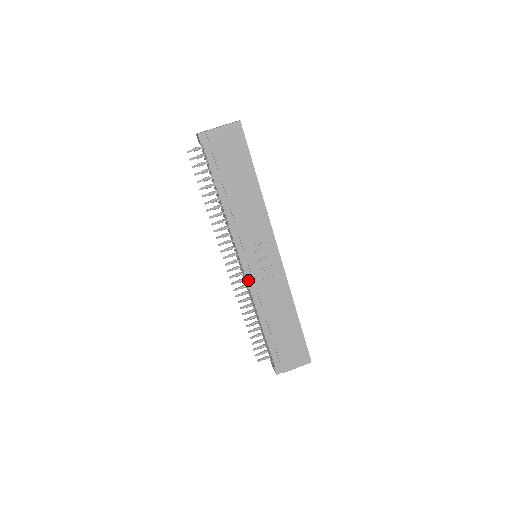
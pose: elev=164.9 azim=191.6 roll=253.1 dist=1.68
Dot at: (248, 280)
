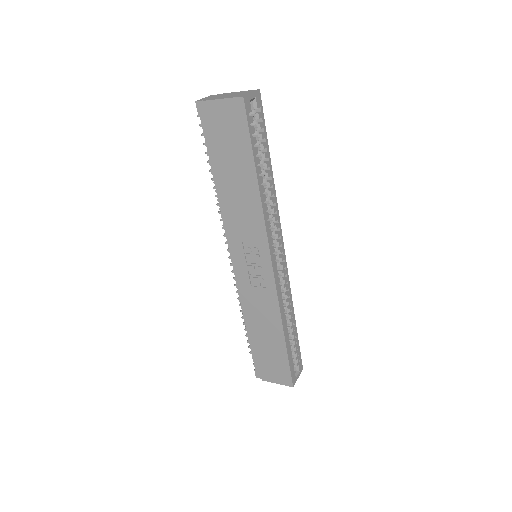
Dot at: (237, 279)
